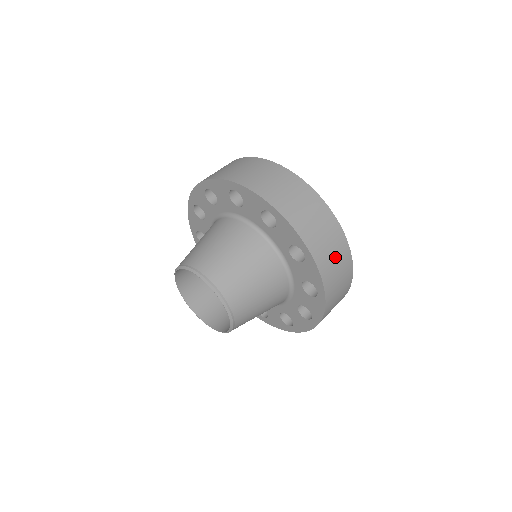
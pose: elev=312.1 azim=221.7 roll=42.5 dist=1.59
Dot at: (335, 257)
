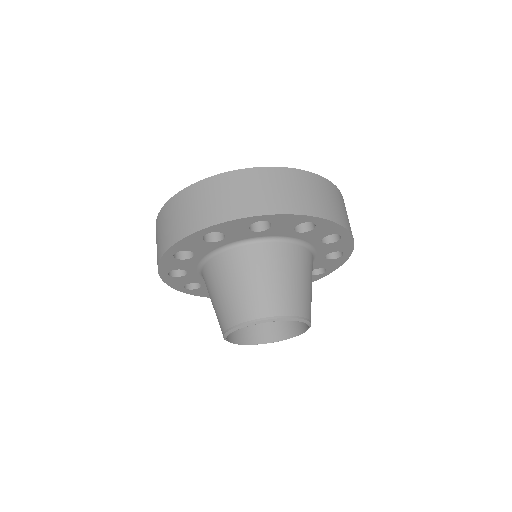
Dot at: occluded
